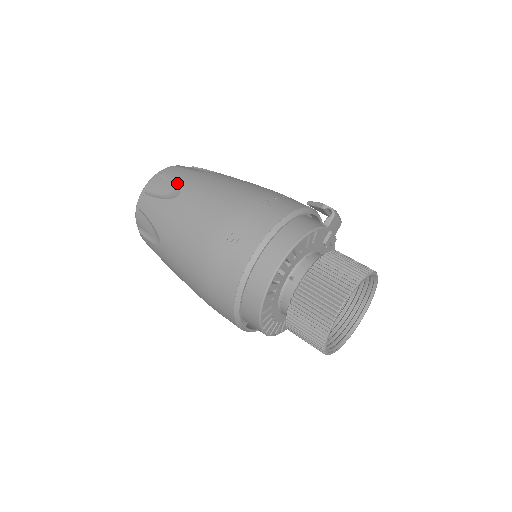
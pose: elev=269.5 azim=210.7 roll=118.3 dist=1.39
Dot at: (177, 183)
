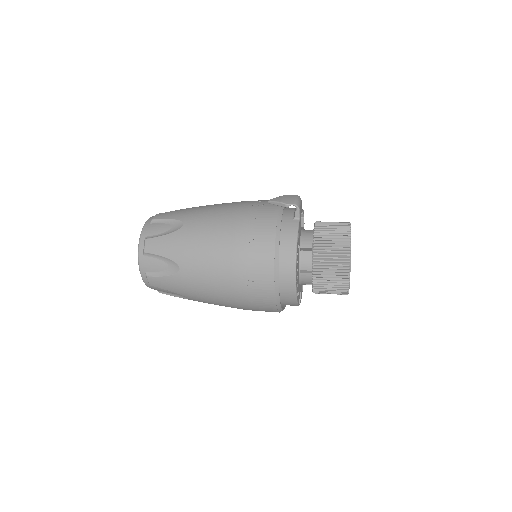
Dot at: (168, 258)
